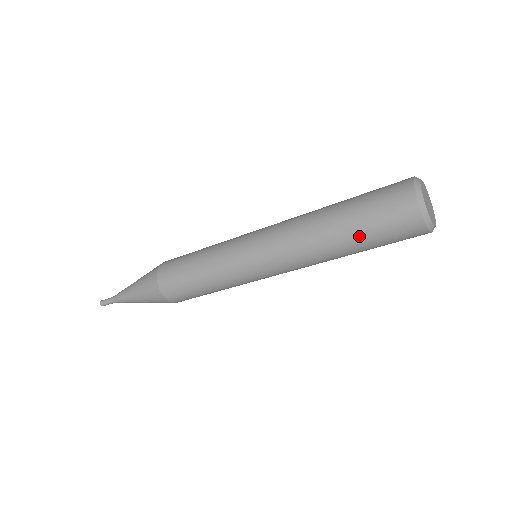
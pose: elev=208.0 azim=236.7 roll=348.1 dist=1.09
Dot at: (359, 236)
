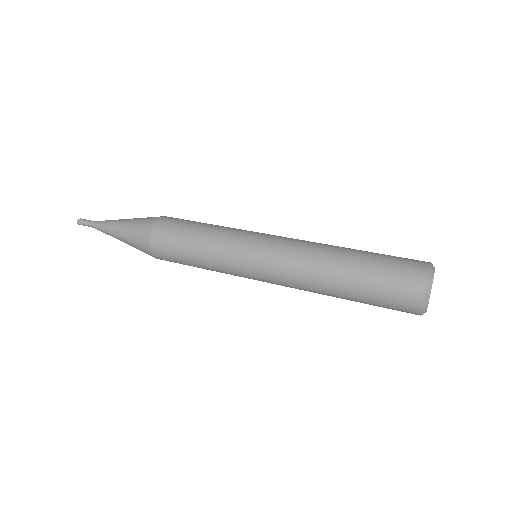
Dot at: (361, 302)
